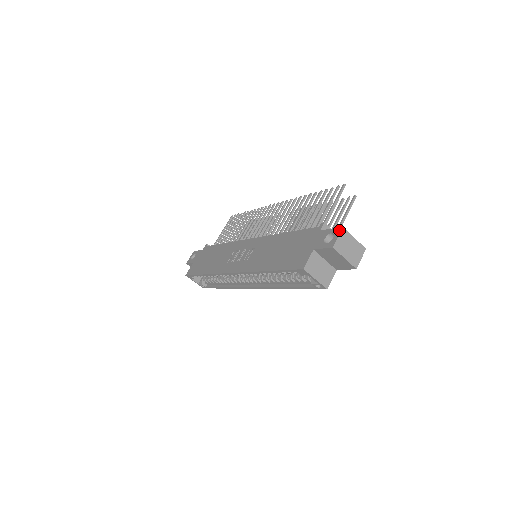
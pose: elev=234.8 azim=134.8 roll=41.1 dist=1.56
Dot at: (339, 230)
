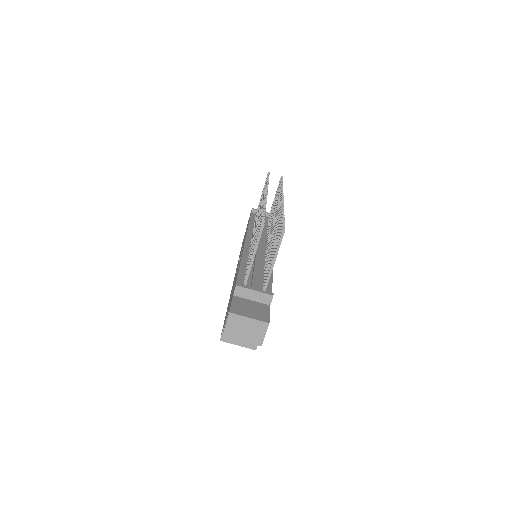
Dot at: (228, 314)
